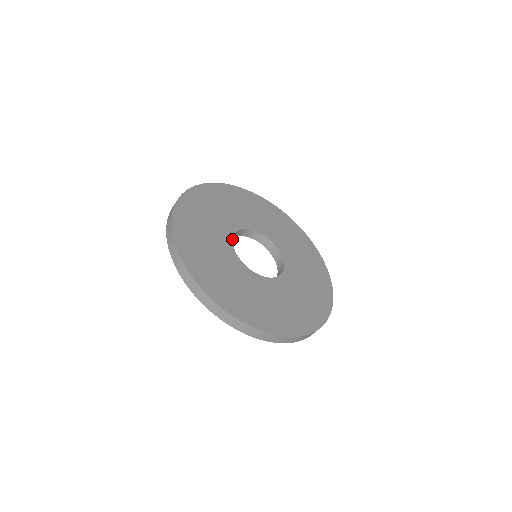
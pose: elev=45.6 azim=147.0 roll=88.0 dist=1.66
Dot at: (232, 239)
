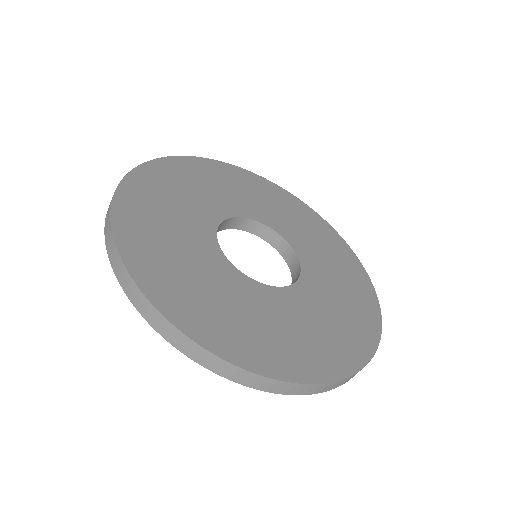
Dot at: (218, 246)
